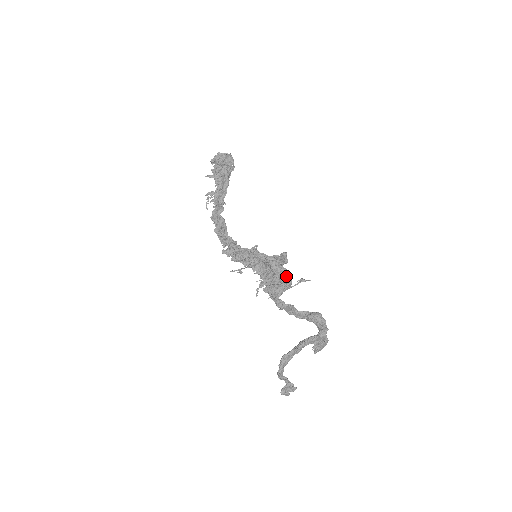
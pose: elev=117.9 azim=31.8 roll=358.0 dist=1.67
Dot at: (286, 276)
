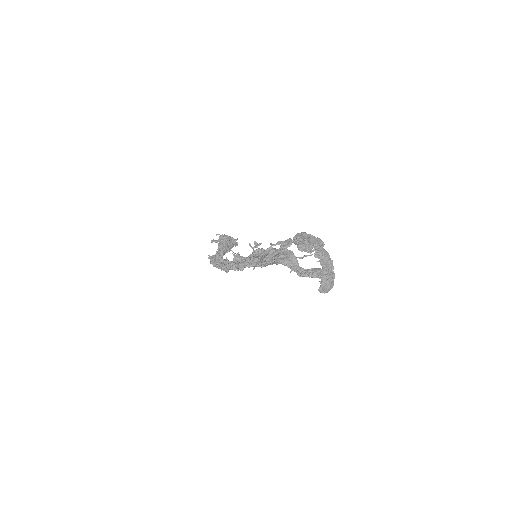
Dot at: occluded
